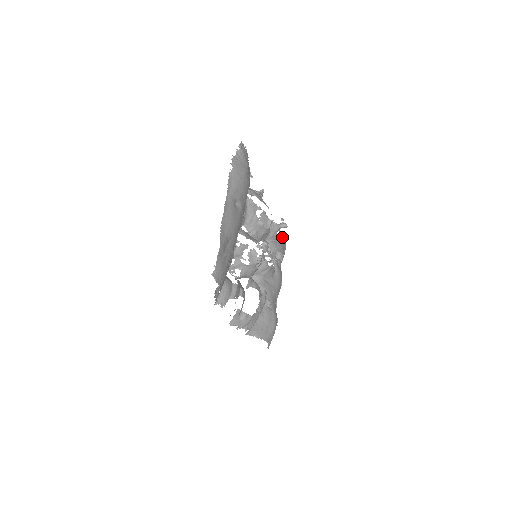
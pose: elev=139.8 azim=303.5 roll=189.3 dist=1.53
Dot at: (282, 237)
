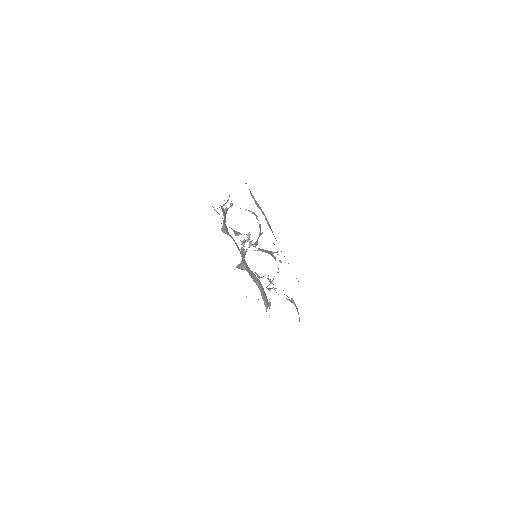
Dot at: (213, 207)
